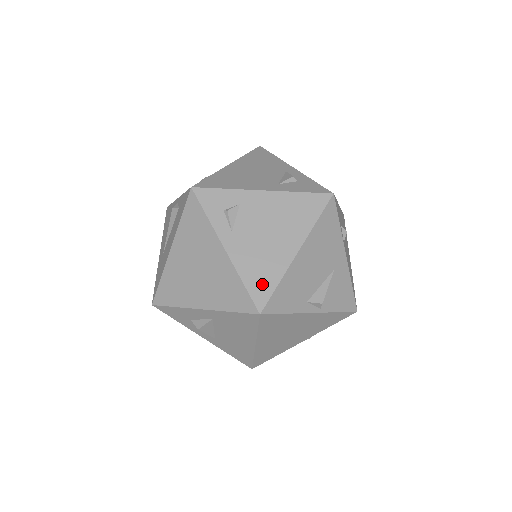
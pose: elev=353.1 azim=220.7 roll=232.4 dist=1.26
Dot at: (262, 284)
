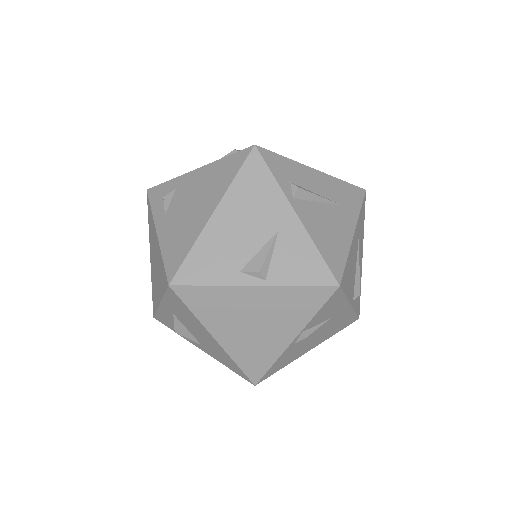
Dot at: (176, 255)
